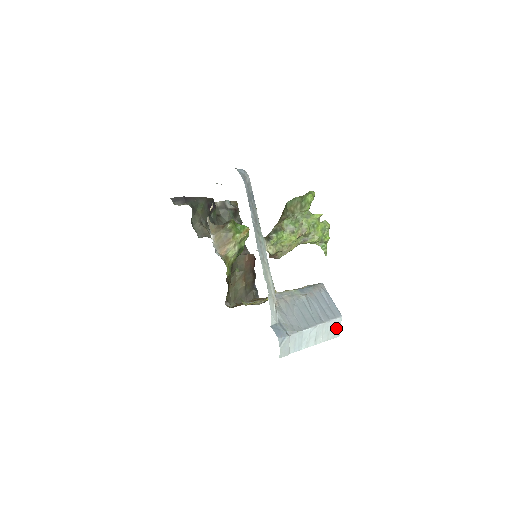
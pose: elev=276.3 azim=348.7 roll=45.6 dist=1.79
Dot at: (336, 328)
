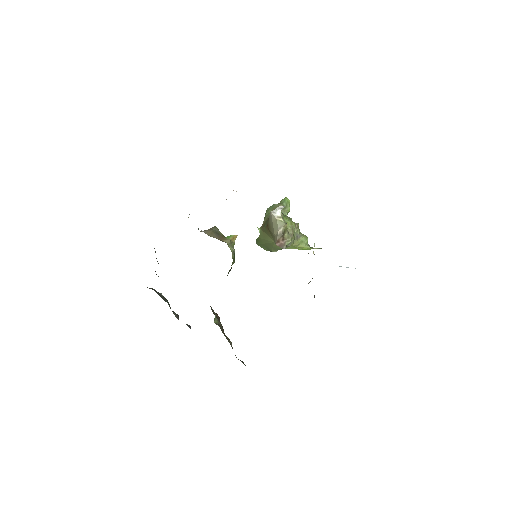
Dot at: occluded
